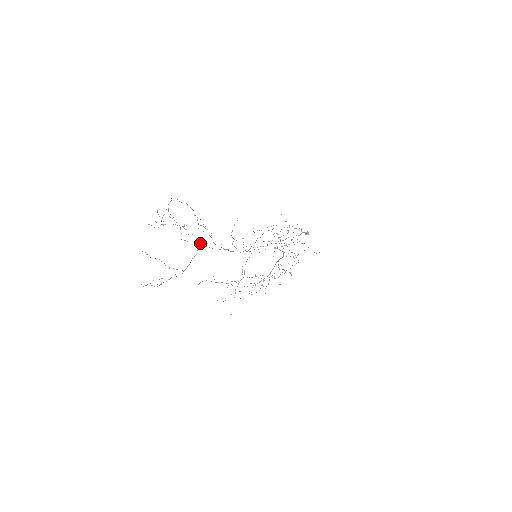
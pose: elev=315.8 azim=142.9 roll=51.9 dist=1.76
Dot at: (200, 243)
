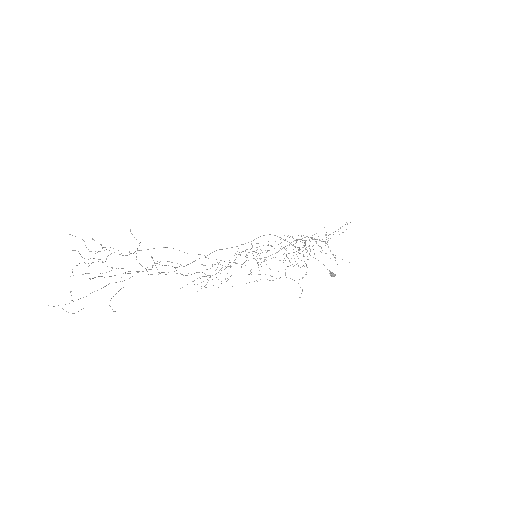
Dot at: occluded
